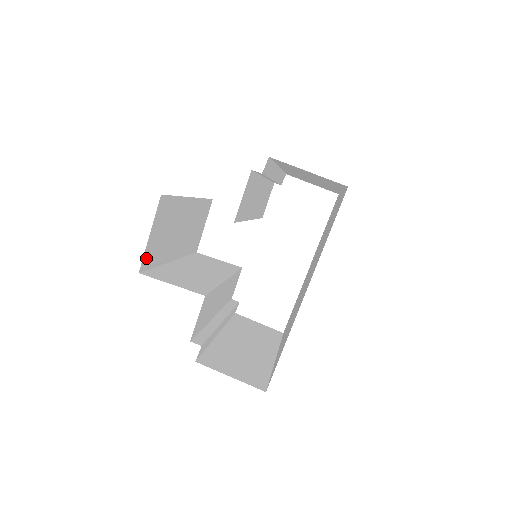
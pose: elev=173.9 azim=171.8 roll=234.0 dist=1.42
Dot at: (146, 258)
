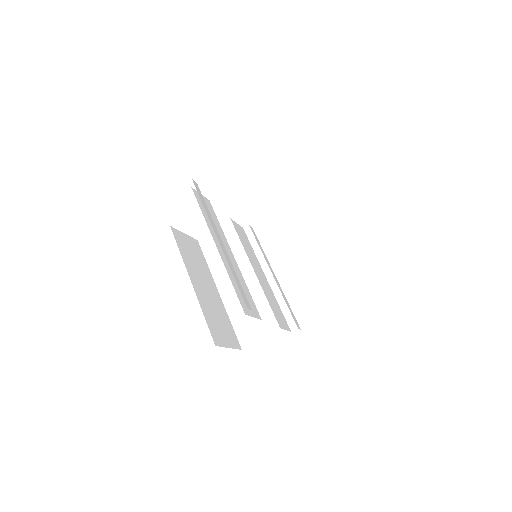
Dot at: (235, 343)
